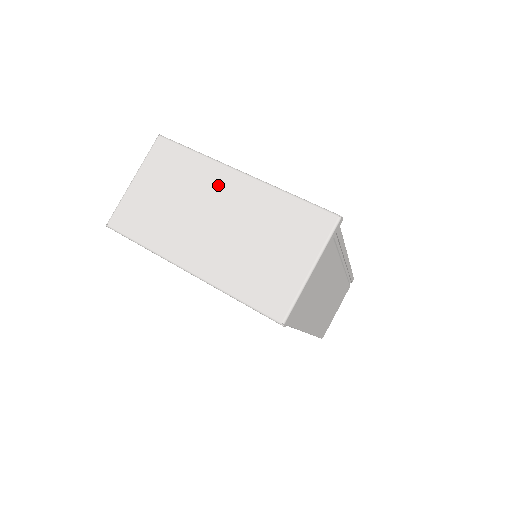
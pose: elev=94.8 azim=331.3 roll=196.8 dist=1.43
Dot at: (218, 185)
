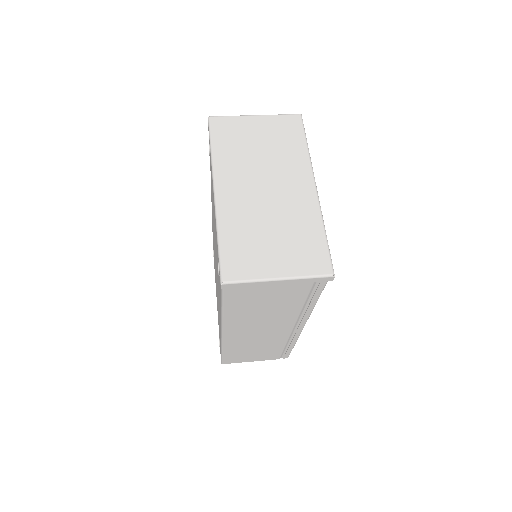
Dot at: (294, 175)
